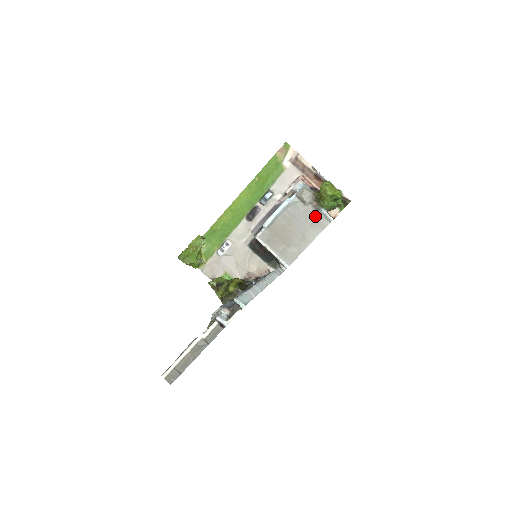
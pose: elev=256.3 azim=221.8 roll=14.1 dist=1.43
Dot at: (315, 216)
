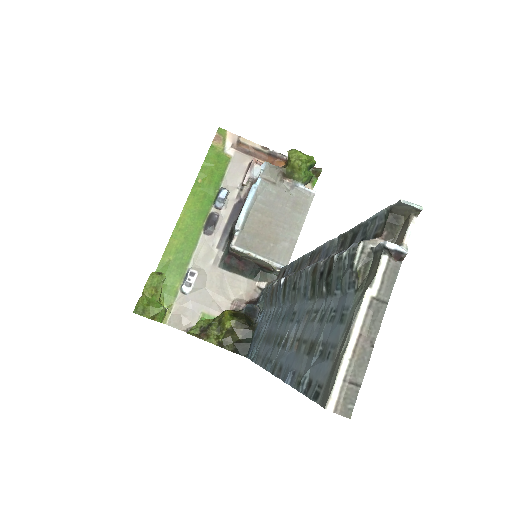
Dot at: (293, 195)
